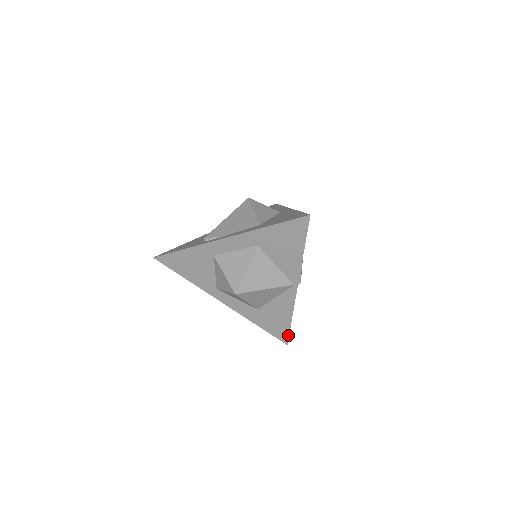
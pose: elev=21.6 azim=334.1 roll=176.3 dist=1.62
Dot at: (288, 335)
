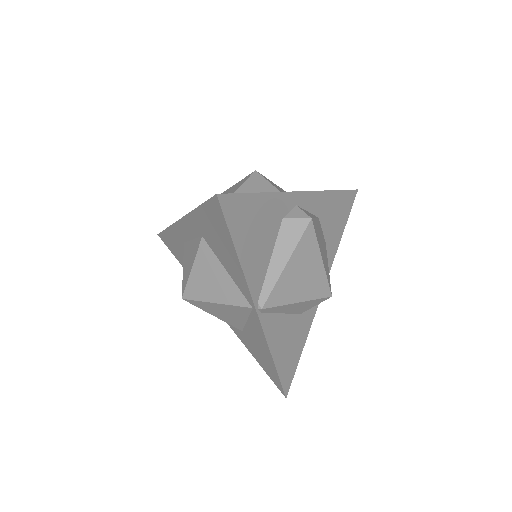
Dot at: (281, 384)
